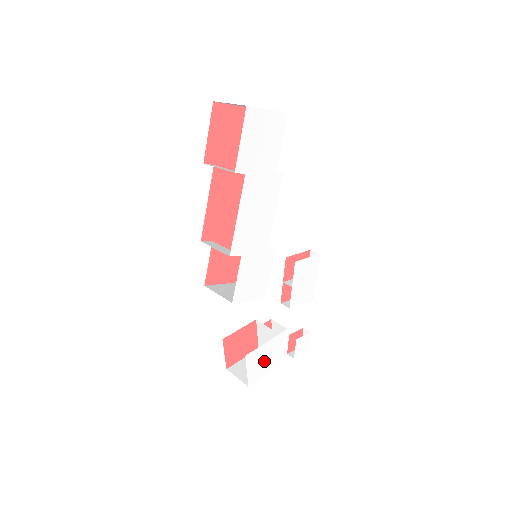
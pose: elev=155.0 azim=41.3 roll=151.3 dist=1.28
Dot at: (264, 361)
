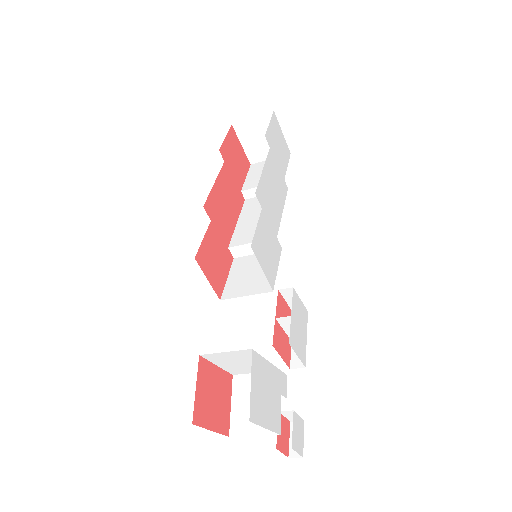
Dot at: (266, 396)
